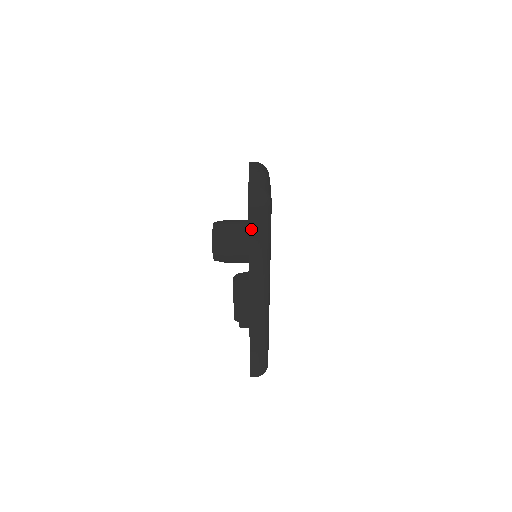
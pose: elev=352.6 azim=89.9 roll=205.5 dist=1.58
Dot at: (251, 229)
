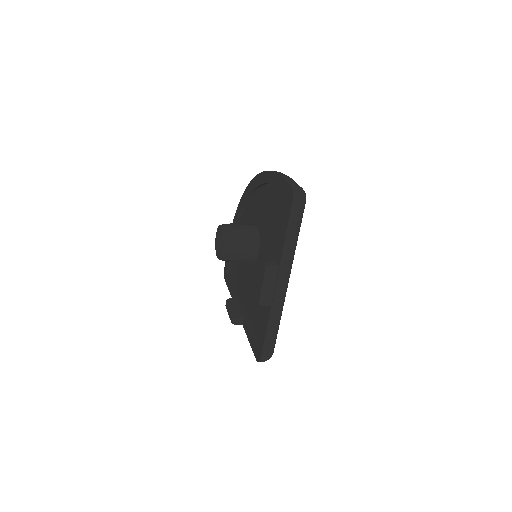
Dot at: (291, 219)
